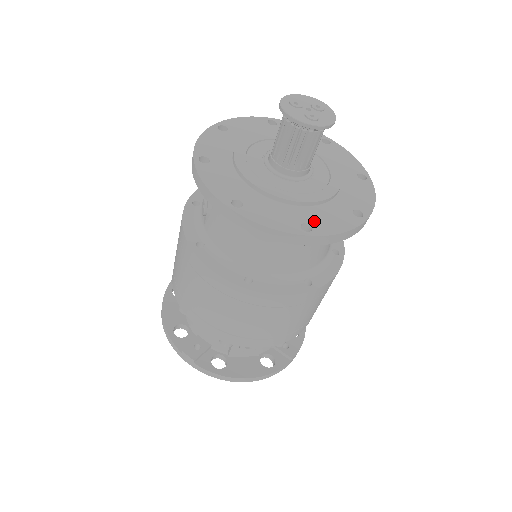
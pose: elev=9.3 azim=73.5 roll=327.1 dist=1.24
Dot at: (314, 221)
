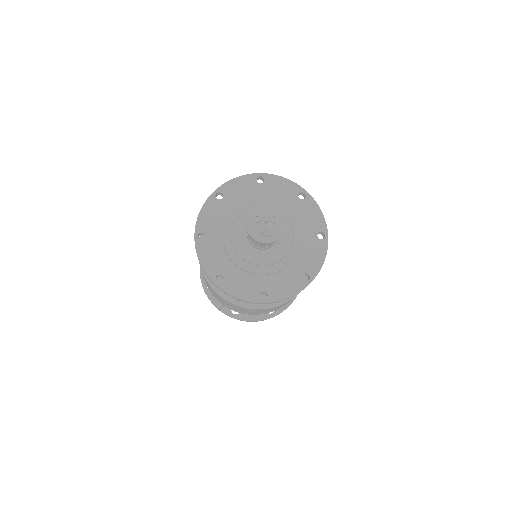
Dot at: (270, 289)
